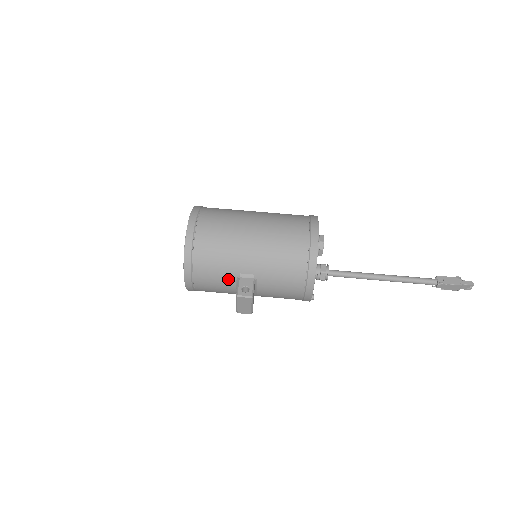
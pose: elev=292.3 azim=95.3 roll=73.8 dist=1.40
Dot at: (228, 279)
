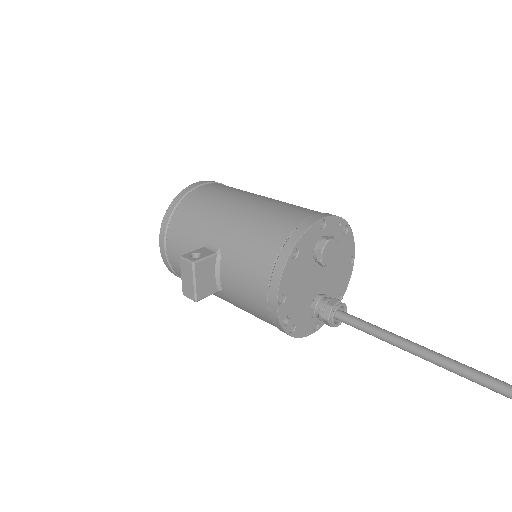
Dot at: (195, 249)
